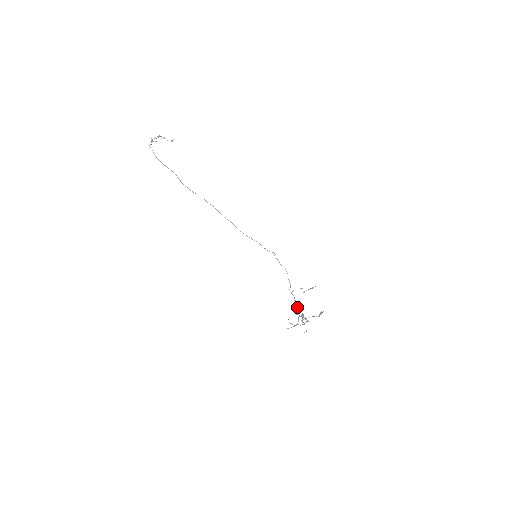
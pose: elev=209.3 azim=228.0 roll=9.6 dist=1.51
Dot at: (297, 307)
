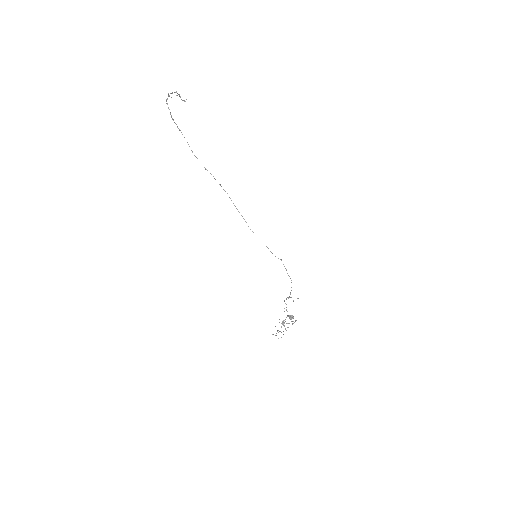
Dot at: (289, 317)
